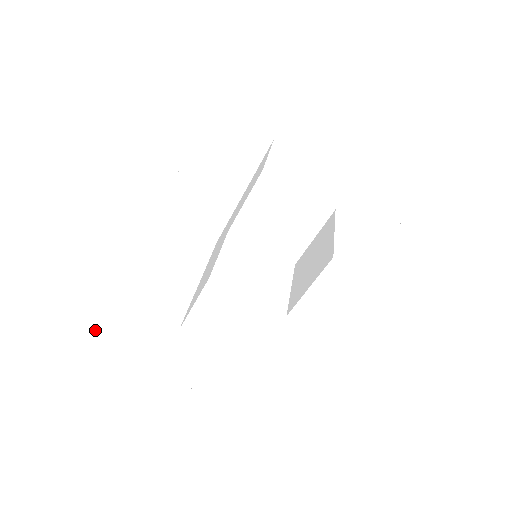
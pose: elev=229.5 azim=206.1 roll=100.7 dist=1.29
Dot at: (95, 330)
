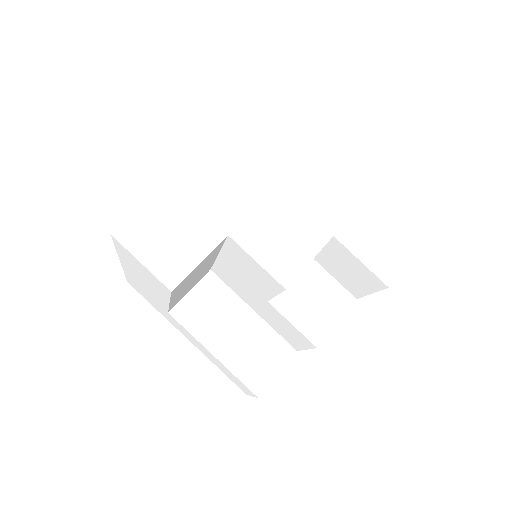
Dot at: occluded
